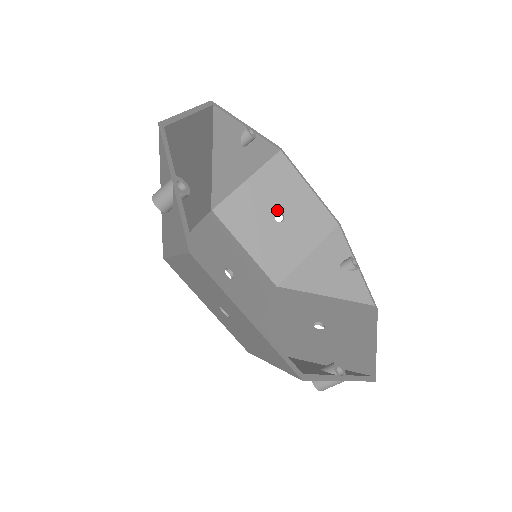
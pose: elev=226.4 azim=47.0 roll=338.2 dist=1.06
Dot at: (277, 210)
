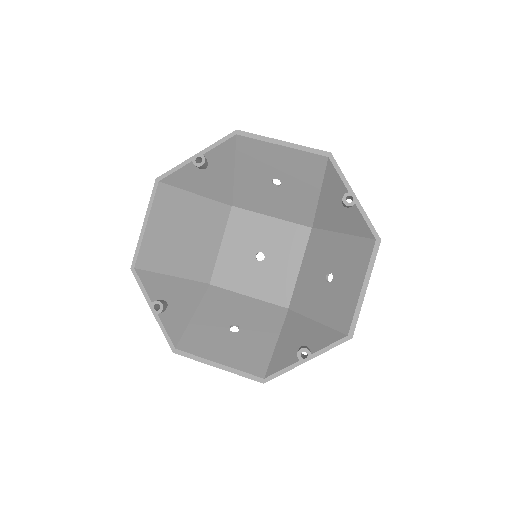
Dot at: (271, 179)
